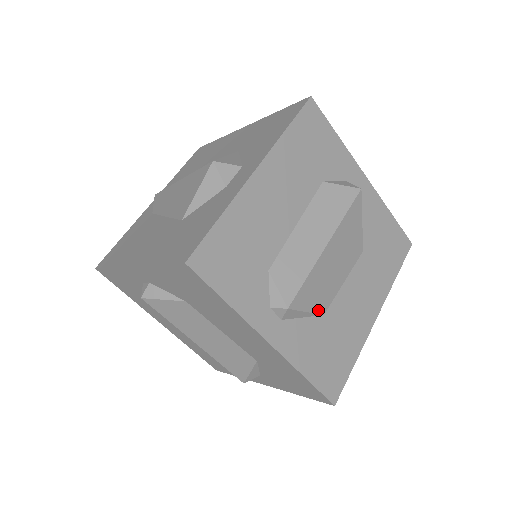
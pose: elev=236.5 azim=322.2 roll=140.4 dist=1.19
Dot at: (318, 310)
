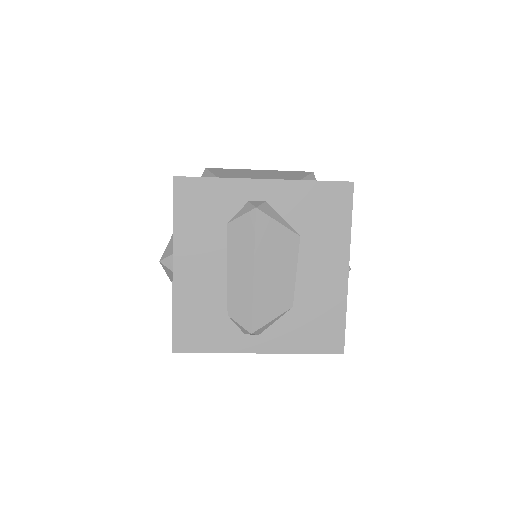
Dot at: (283, 310)
